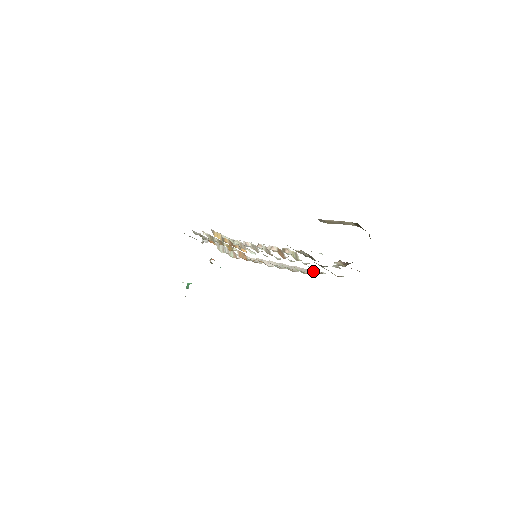
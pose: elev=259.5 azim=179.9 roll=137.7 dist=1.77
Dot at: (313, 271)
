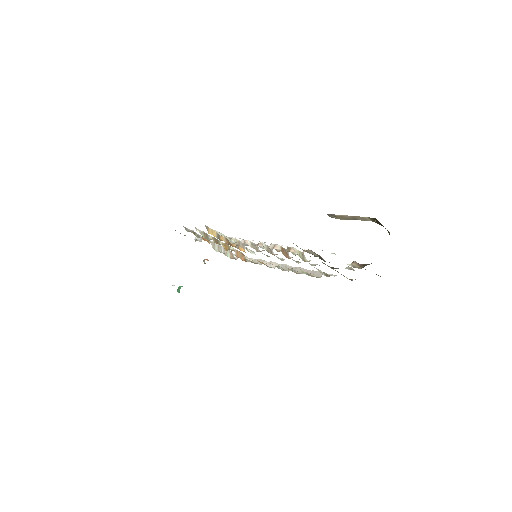
Dot at: (321, 273)
